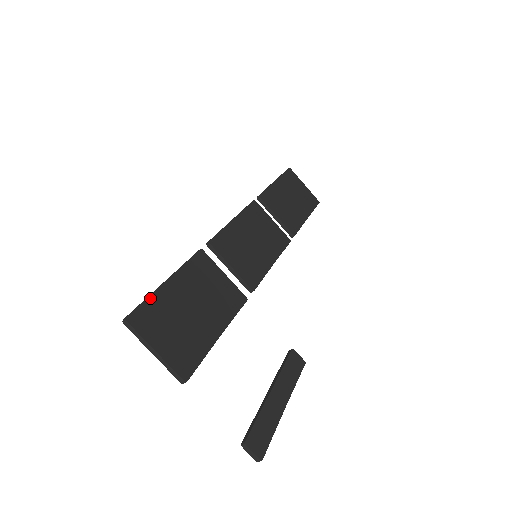
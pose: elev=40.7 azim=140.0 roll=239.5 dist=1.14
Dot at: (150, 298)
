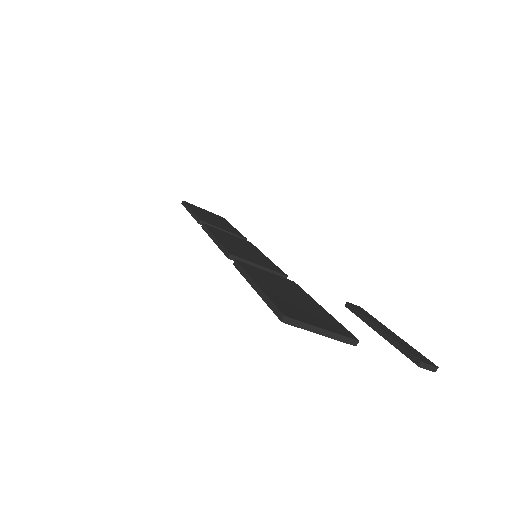
Dot at: (270, 298)
